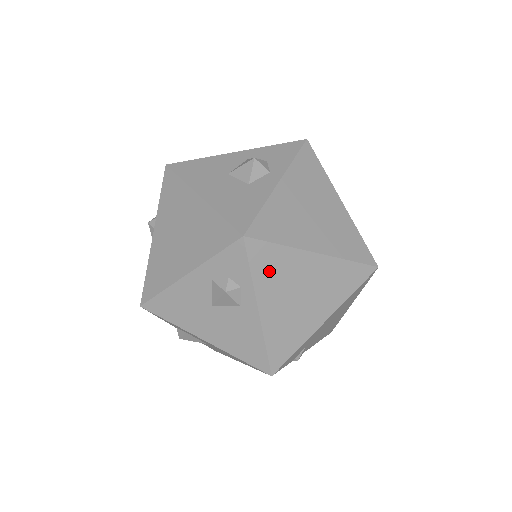
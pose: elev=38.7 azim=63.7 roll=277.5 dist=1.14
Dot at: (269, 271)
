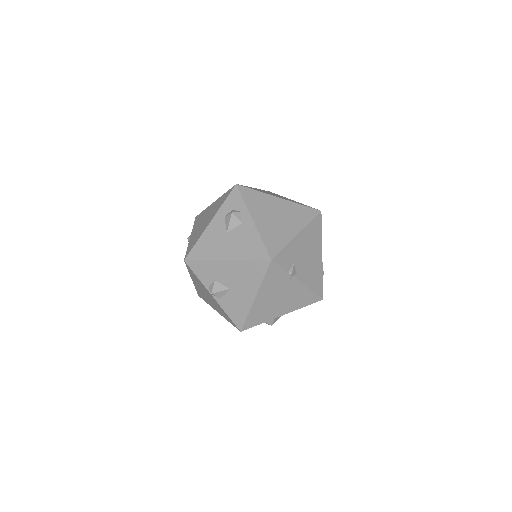
Dot at: (254, 202)
